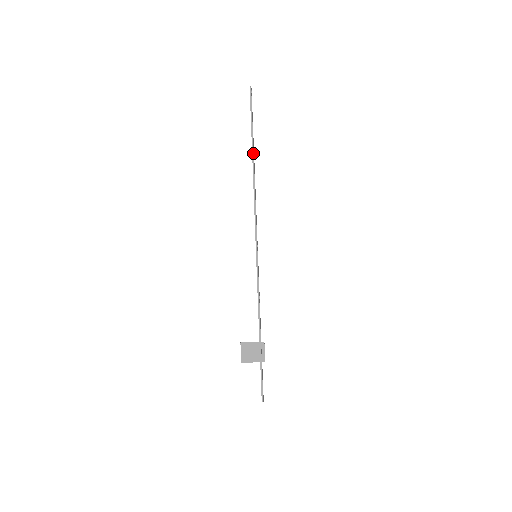
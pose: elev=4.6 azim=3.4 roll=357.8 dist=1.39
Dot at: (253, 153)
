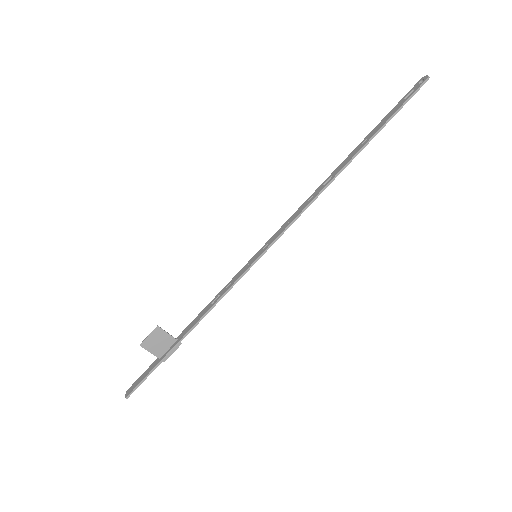
Dot at: occluded
